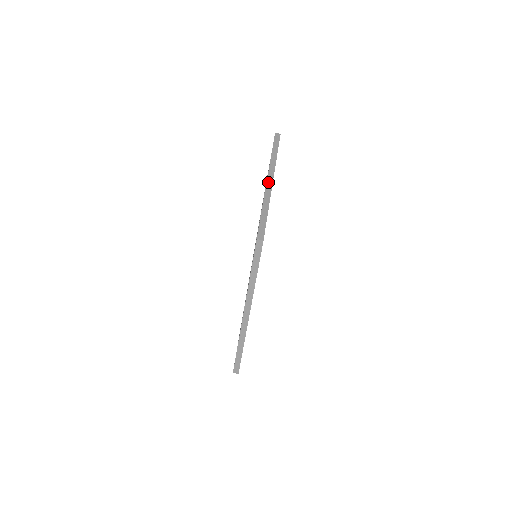
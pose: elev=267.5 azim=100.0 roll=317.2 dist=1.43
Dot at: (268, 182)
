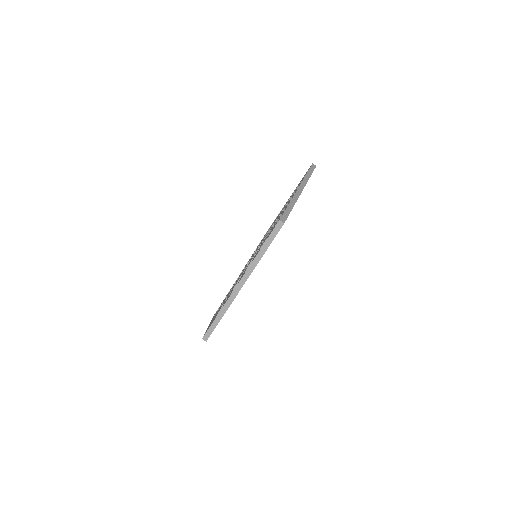
Dot at: (298, 190)
